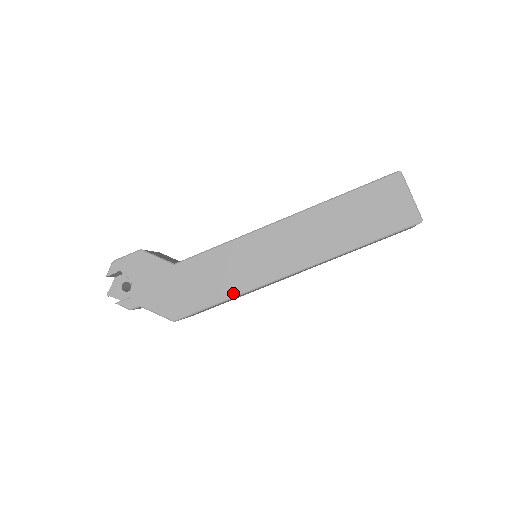
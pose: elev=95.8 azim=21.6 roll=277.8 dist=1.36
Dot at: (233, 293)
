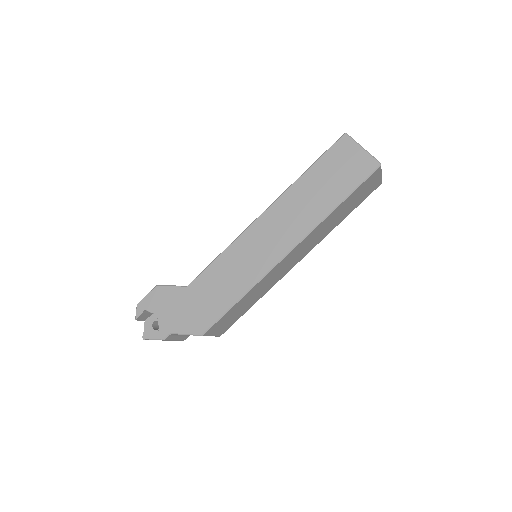
Dot at: (243, 290)
